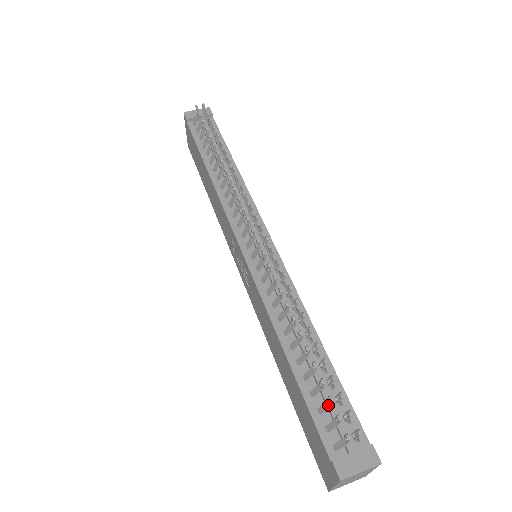
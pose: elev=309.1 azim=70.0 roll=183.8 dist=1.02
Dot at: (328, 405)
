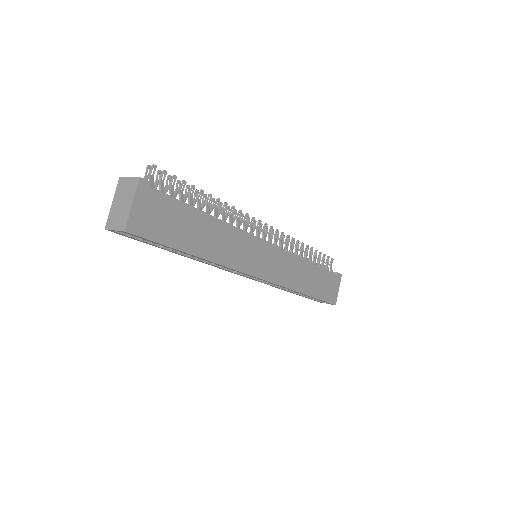
Dot at: (166, 186)
